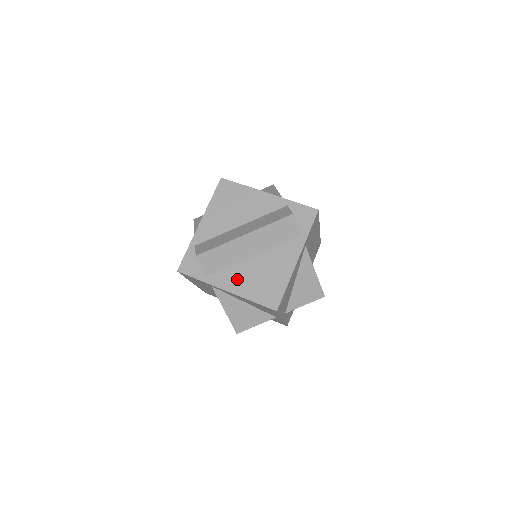
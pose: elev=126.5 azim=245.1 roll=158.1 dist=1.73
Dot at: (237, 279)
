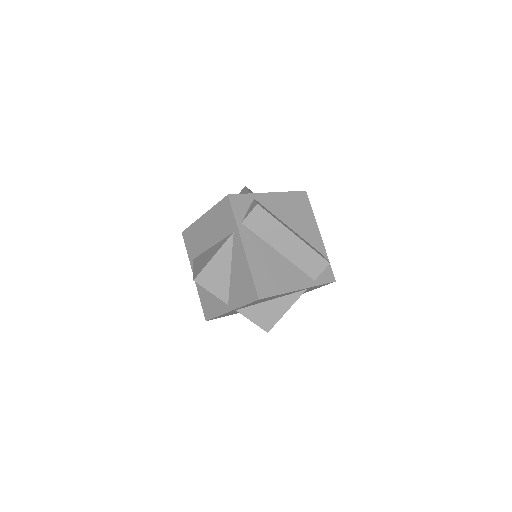
Dot at: (257, 250)
